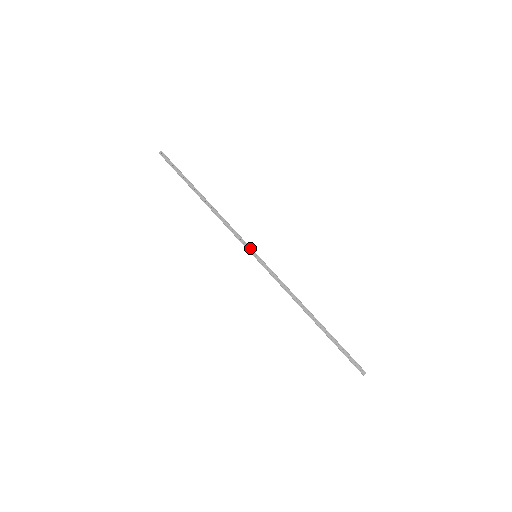
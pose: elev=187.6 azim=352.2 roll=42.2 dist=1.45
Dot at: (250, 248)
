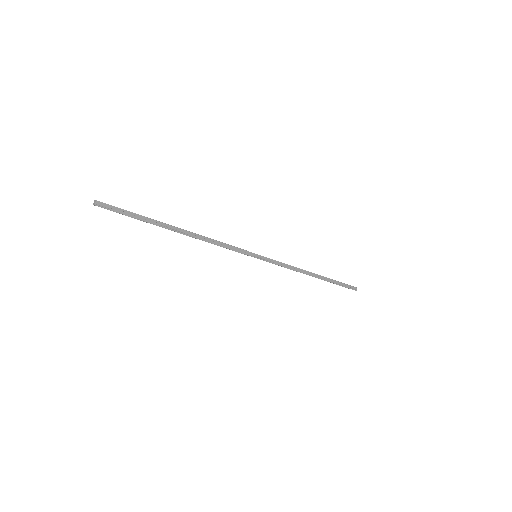
Dot at: (249, 253)
